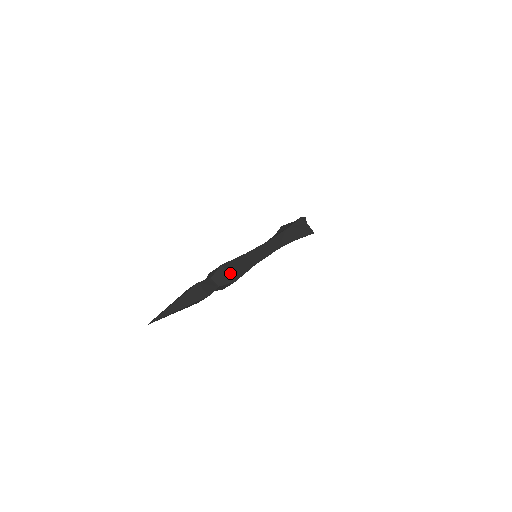
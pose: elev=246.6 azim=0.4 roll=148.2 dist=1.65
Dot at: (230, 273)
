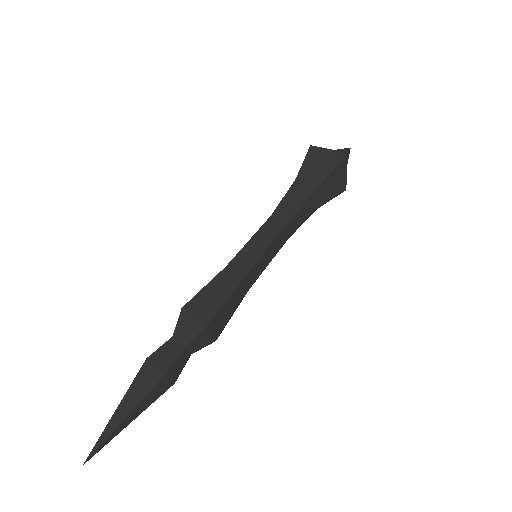
Dot at: (214, 331)
